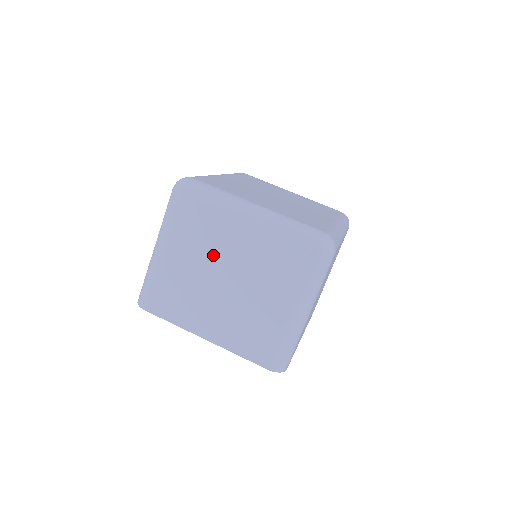
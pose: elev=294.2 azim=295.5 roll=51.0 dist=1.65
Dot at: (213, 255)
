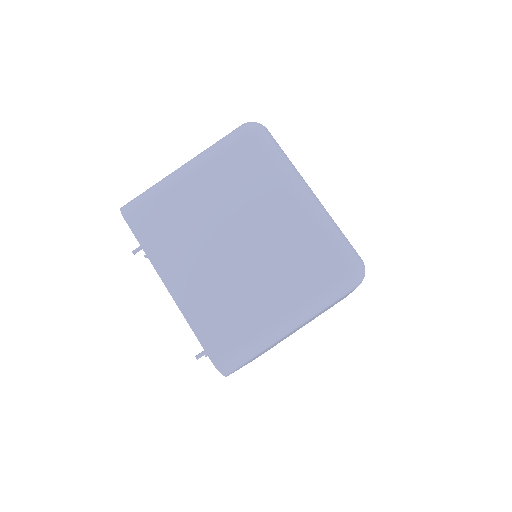
Dot at: (239, 208)
